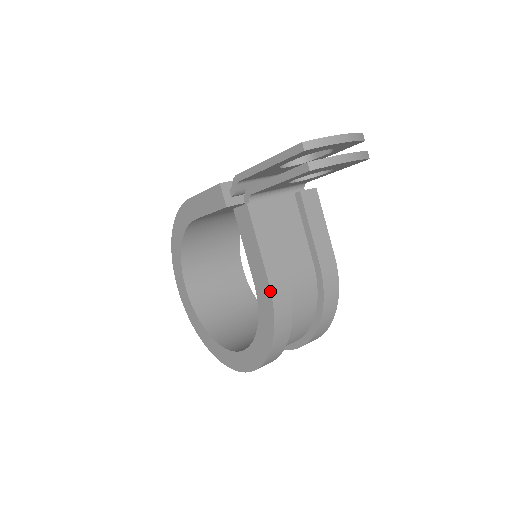
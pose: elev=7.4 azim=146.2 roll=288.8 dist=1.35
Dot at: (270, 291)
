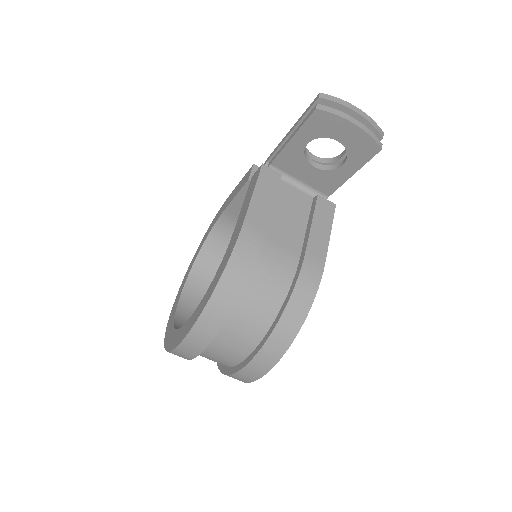
Dot at: (241, 229)
